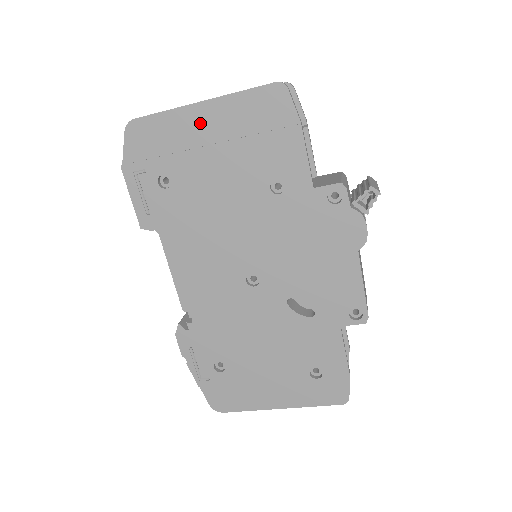
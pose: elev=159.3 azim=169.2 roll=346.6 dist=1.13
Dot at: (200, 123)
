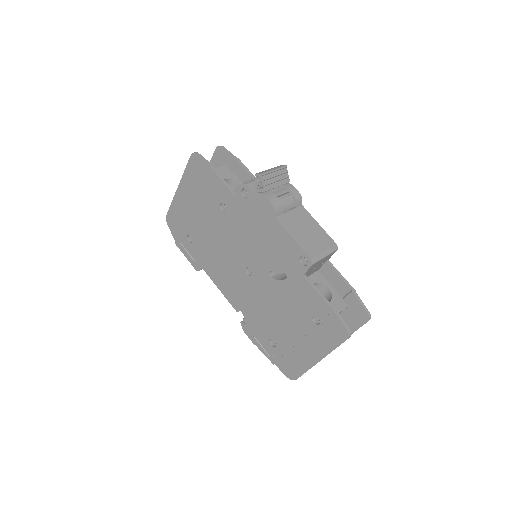
Dot at: (183, 198)
